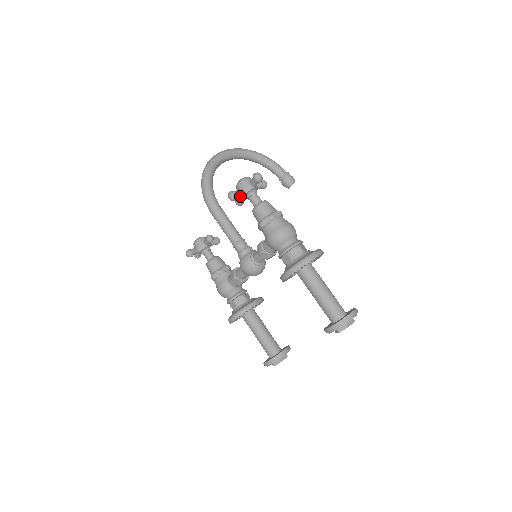
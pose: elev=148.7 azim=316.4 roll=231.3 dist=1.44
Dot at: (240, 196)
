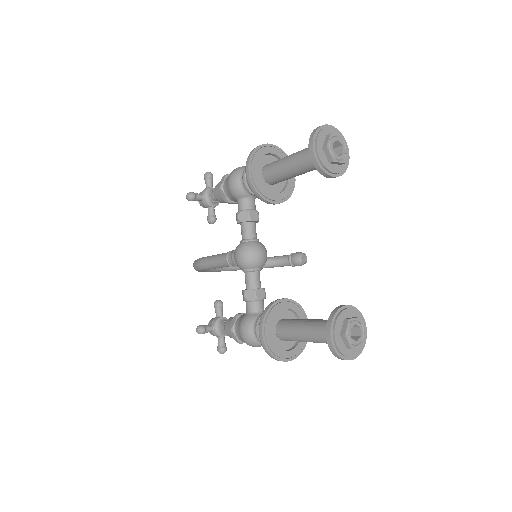
Dot at: (199, 196)
